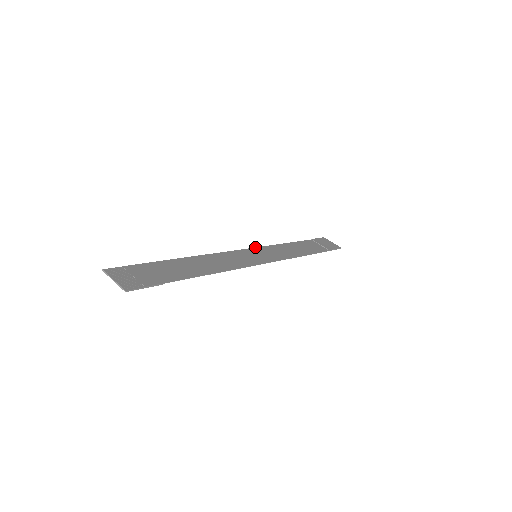
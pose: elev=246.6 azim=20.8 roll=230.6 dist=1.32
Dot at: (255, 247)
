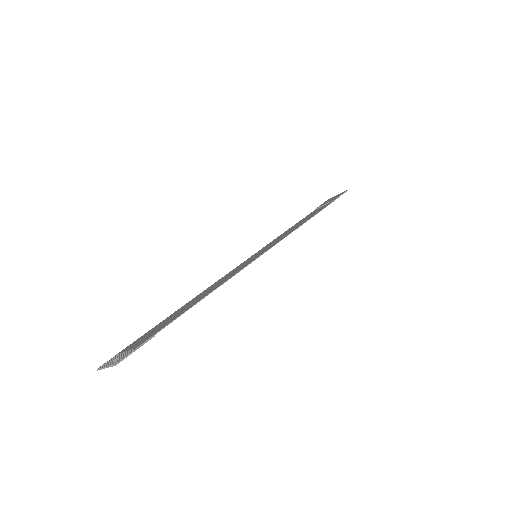
Dot at: (255, 253)
